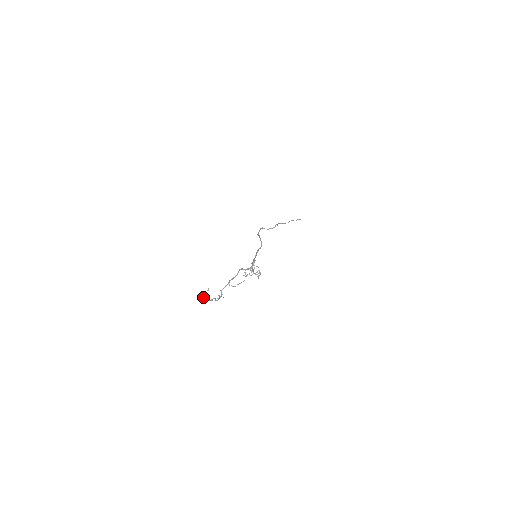
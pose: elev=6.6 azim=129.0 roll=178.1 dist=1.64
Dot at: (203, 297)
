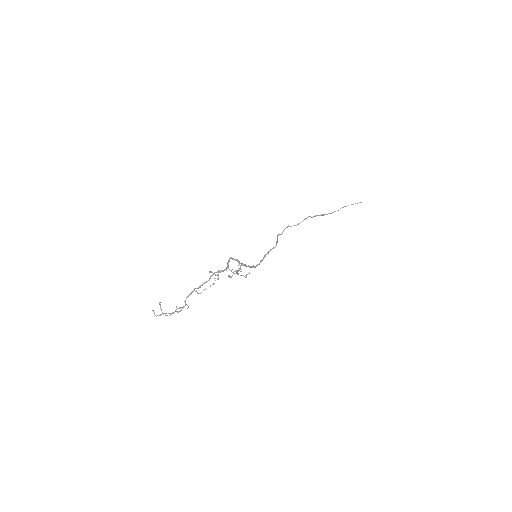
Dot at: (154, 312)
